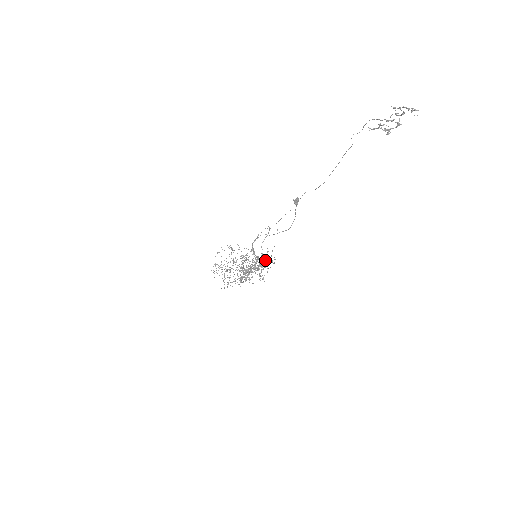
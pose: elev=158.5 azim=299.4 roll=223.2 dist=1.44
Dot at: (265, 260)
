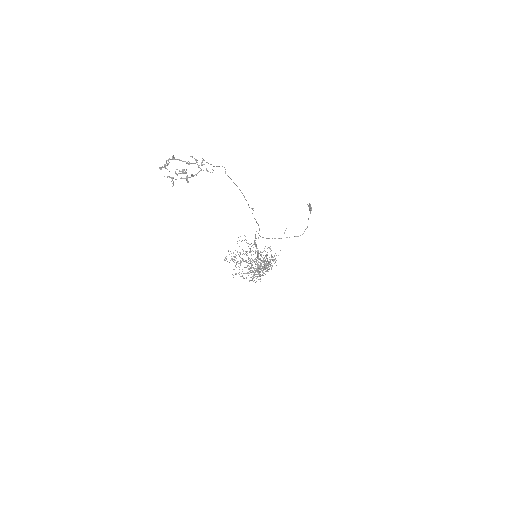
Dot at: (269, 262)
